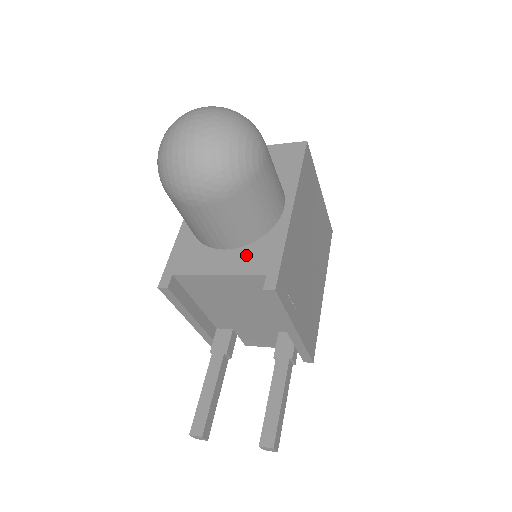
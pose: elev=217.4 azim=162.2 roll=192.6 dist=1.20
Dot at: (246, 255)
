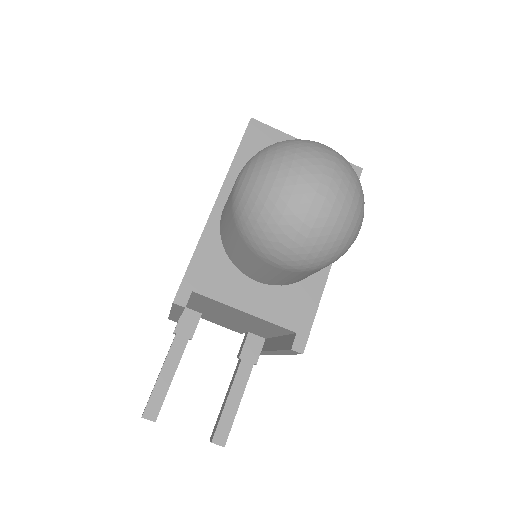
Dot at: (279, 299)
